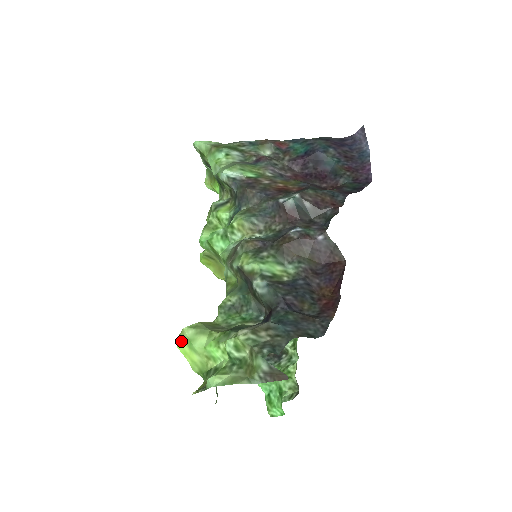
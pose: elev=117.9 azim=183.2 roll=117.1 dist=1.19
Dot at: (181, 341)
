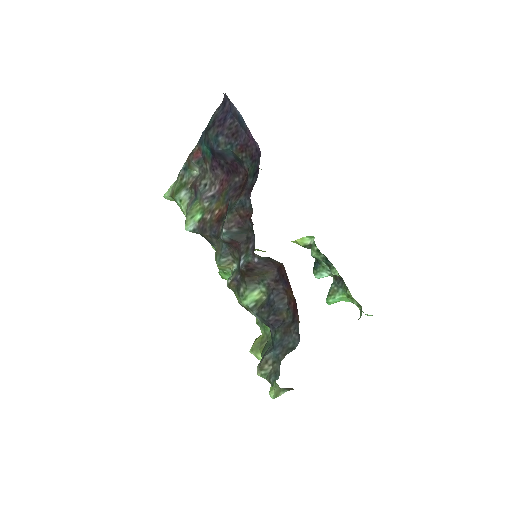
Dot at: occluded
